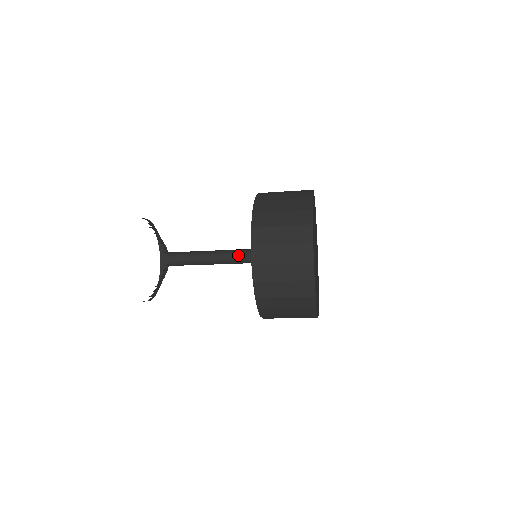
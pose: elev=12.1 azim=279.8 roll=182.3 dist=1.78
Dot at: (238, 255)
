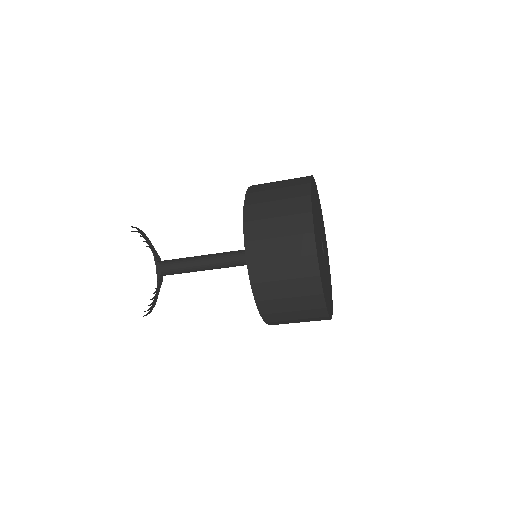
Dot at: (237, 259)
